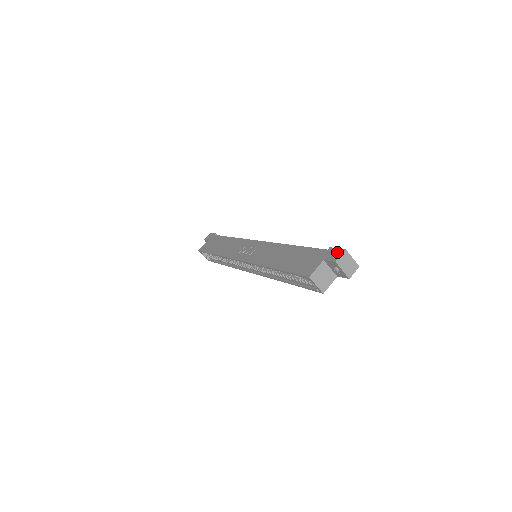
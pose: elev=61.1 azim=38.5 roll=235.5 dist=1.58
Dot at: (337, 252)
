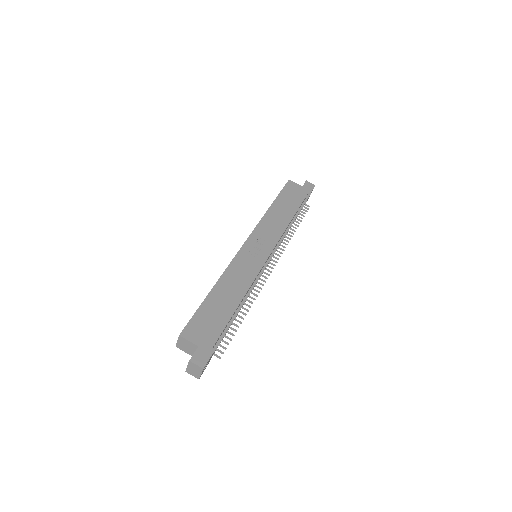
Dot at: (203, 360)
